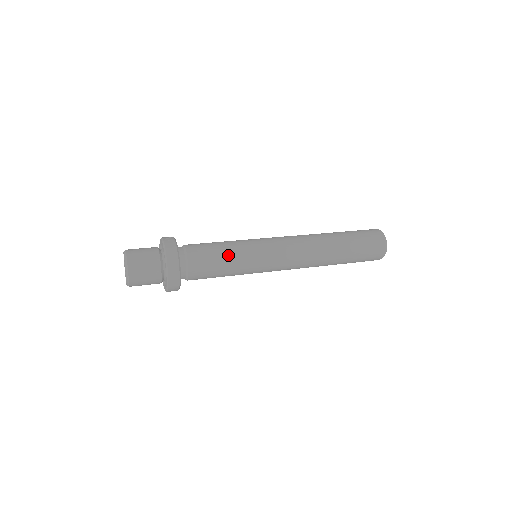
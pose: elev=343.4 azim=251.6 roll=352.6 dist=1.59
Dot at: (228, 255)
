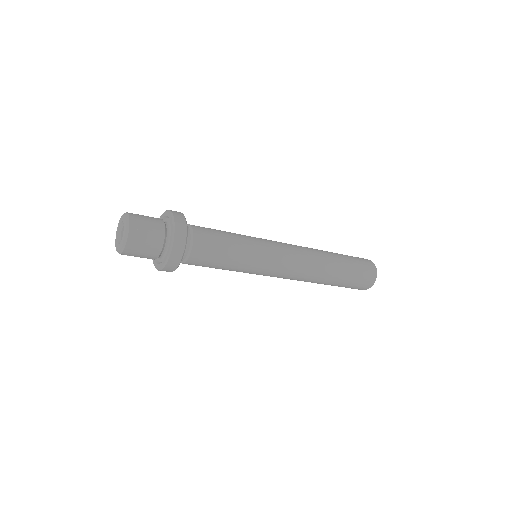
Dot at: (229, 232)
